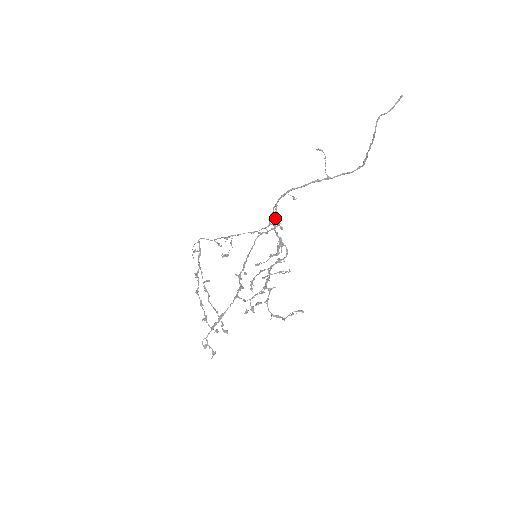
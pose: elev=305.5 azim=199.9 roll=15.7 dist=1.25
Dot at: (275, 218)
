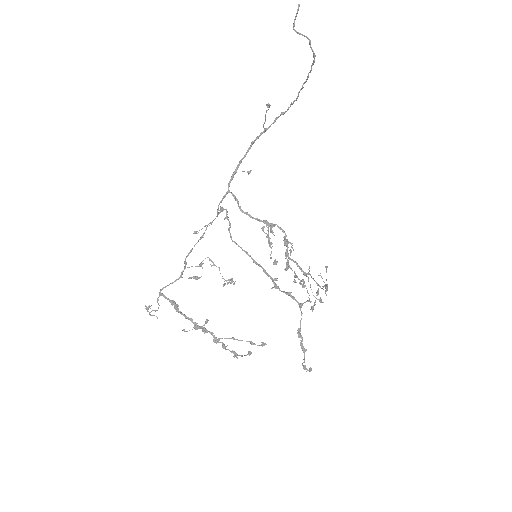
Dot at: (238, 205)
